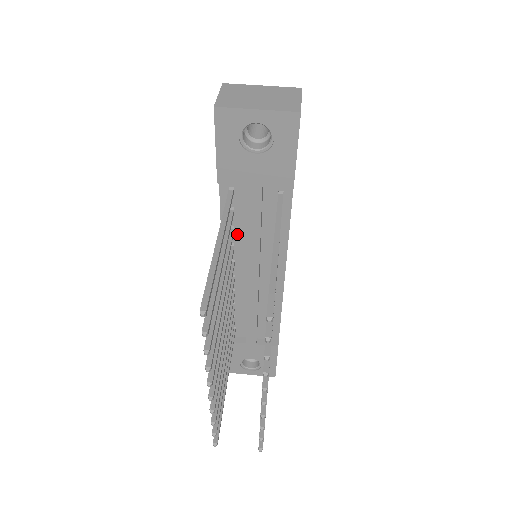
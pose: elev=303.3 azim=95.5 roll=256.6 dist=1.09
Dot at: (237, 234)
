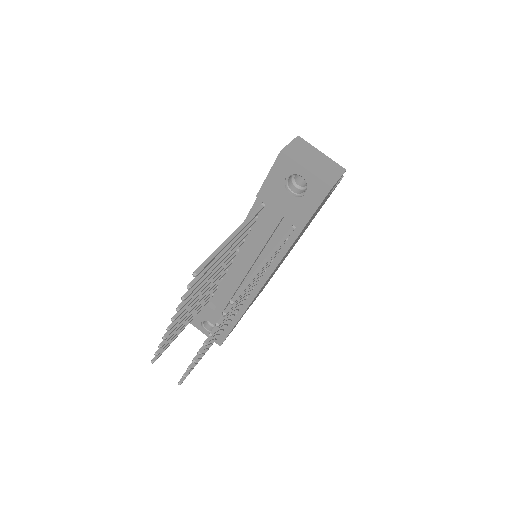
Dot at: (251, 235)
